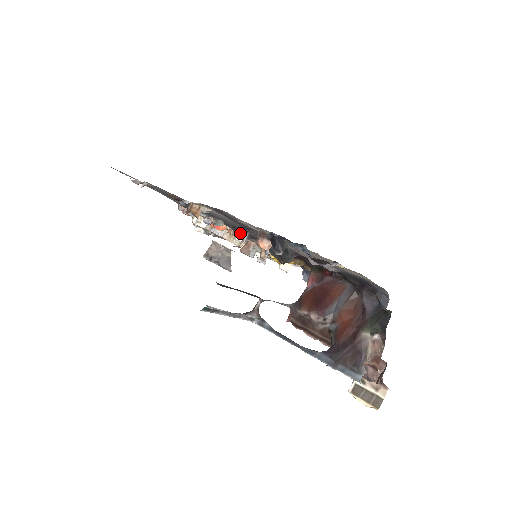
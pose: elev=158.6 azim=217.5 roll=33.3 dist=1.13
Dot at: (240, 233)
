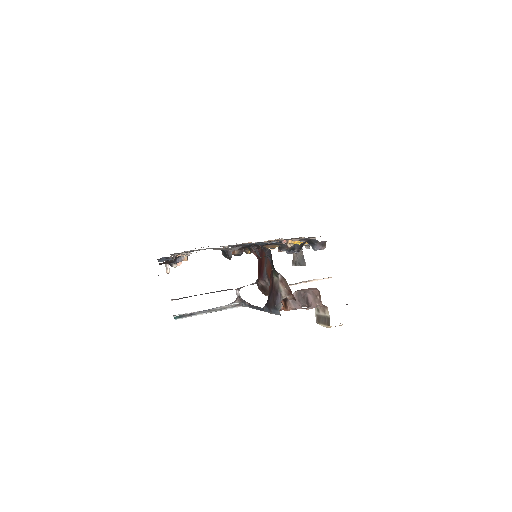
Dot at: occluded
